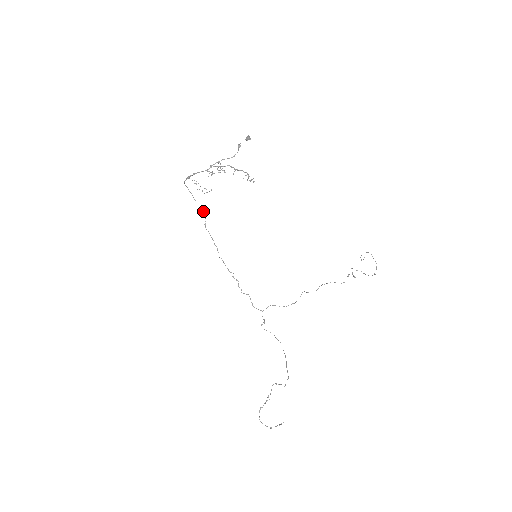
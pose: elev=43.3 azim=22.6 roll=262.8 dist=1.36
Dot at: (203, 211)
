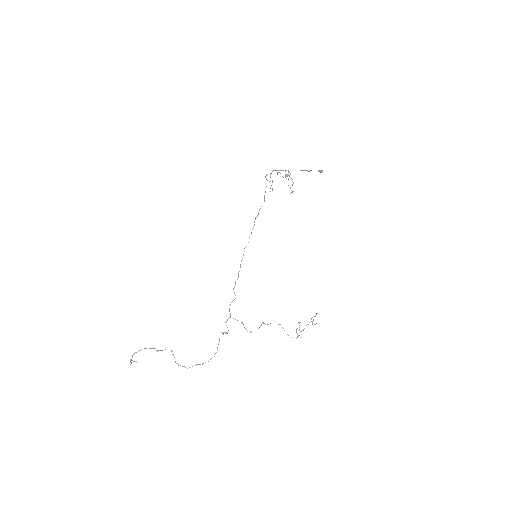
Dot at: occluded
